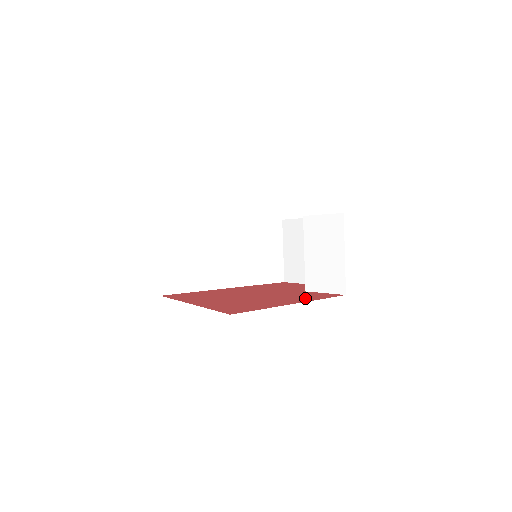
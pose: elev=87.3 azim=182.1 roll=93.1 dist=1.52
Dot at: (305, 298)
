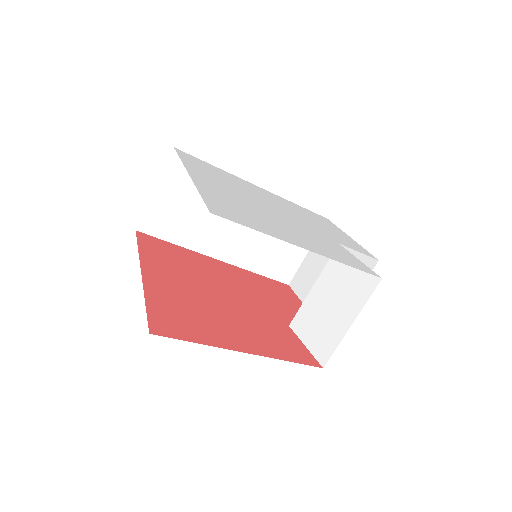
Dot at: (272, 345)
